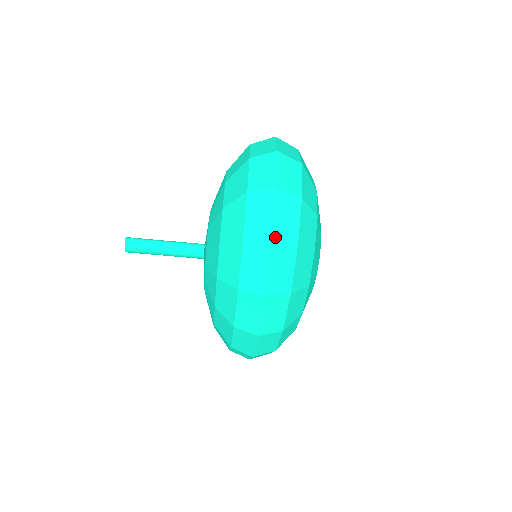
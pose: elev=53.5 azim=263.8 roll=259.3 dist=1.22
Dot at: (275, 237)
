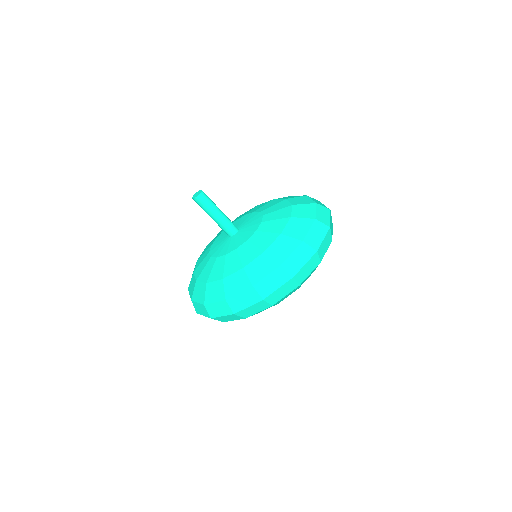
Dot at: (319, 250)
